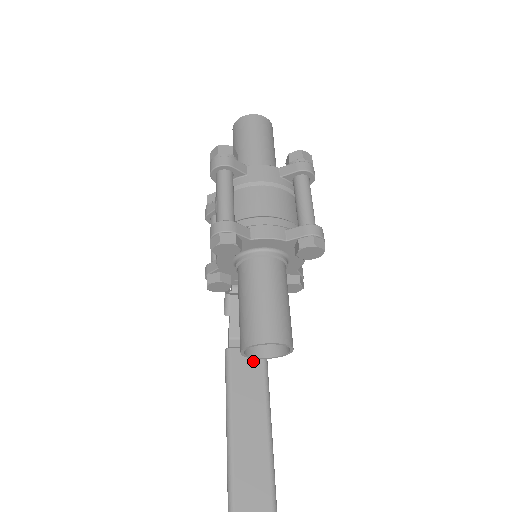
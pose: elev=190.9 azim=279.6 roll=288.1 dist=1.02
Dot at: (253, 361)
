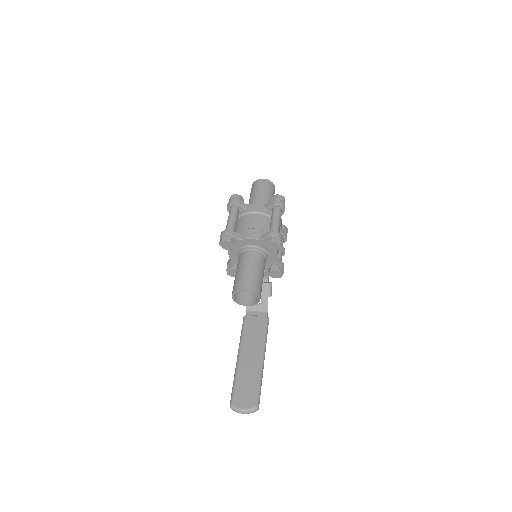
Dot at: (259, 323)
